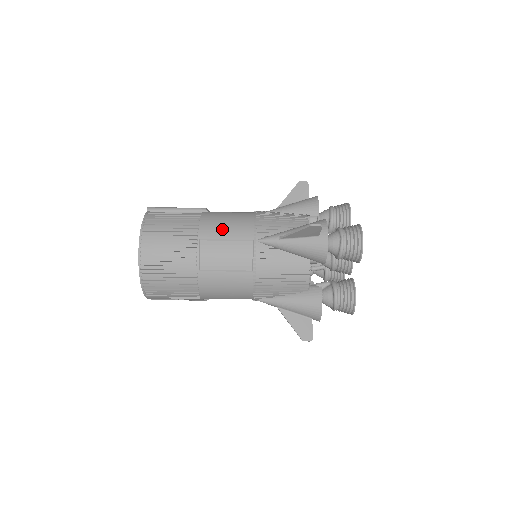
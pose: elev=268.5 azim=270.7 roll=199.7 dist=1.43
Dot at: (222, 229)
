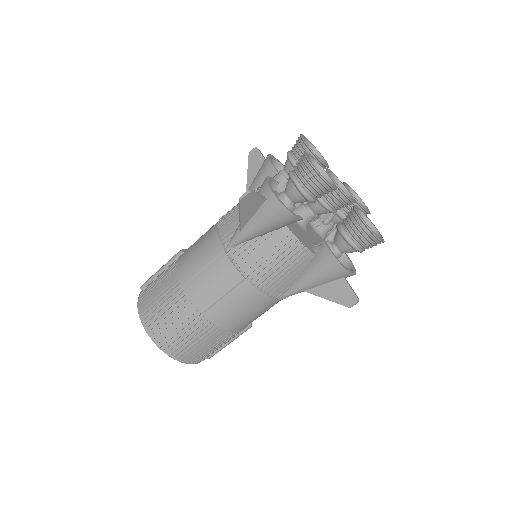
Dot at: (195, 261)
